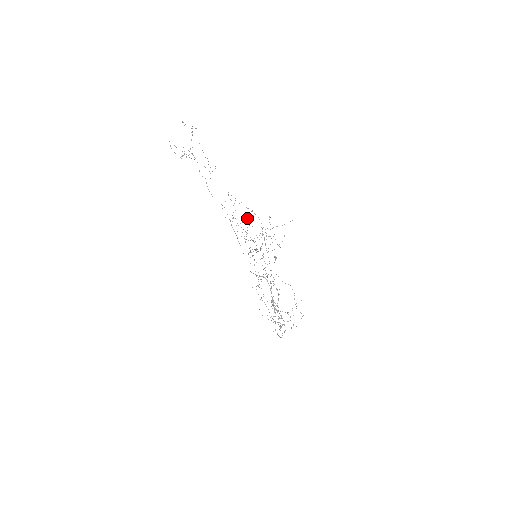
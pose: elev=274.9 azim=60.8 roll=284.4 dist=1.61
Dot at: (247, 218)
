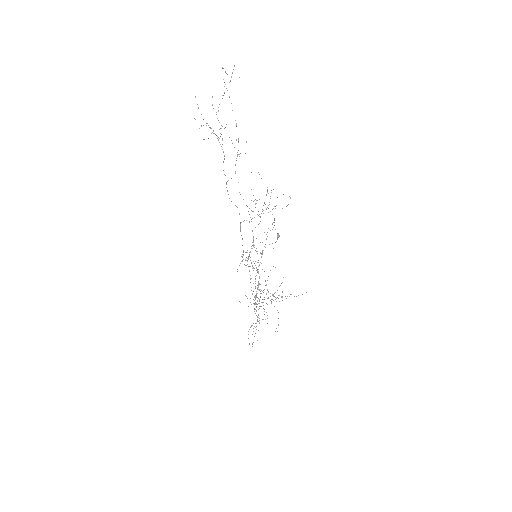
Dot at: (262, 209)
